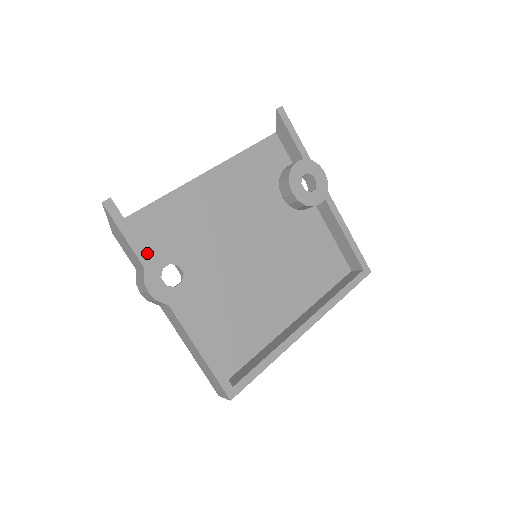
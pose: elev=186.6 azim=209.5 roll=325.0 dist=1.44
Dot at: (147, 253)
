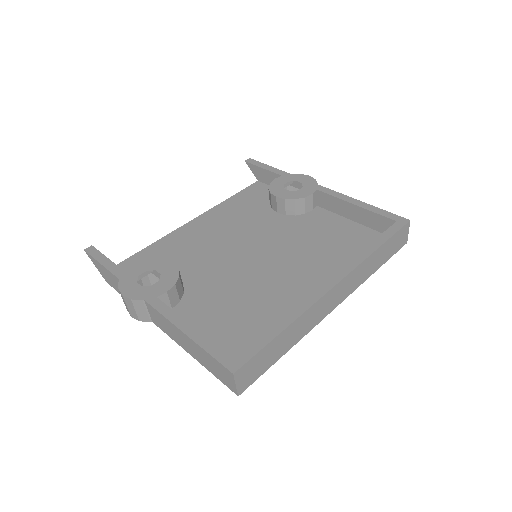
Dot at: occluded
